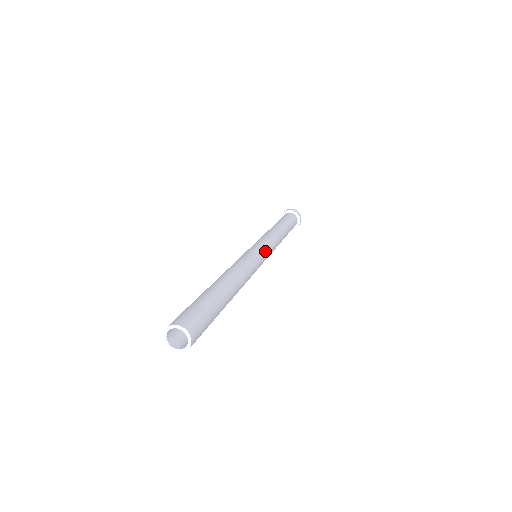
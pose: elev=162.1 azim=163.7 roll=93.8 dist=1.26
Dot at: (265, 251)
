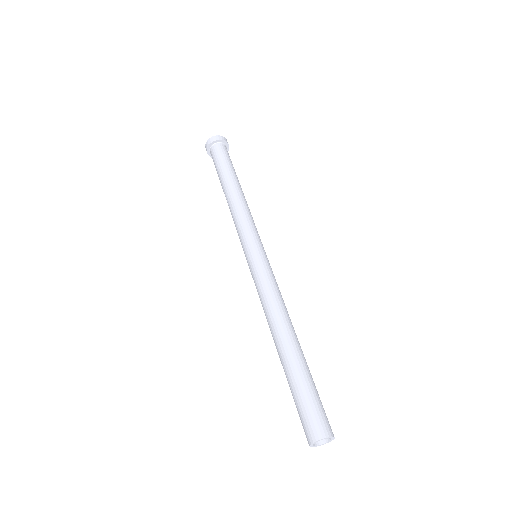
Dot at: (263, 248)
